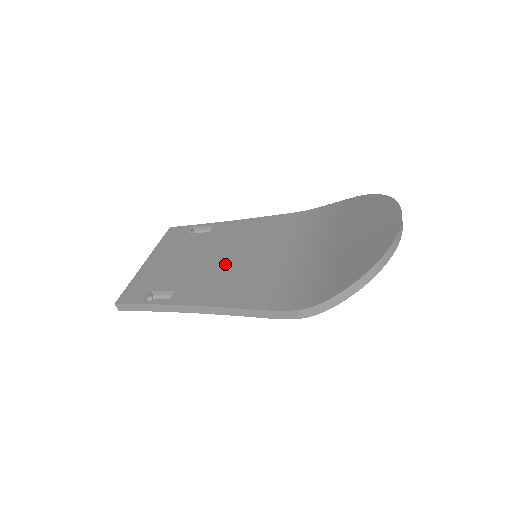
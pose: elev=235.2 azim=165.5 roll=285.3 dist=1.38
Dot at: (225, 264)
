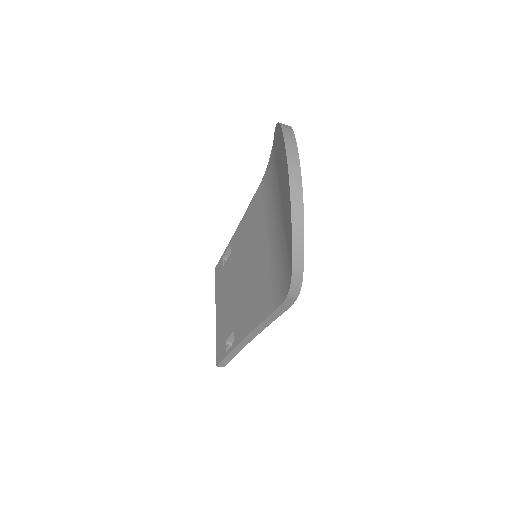
Dot at: (245, 281)
